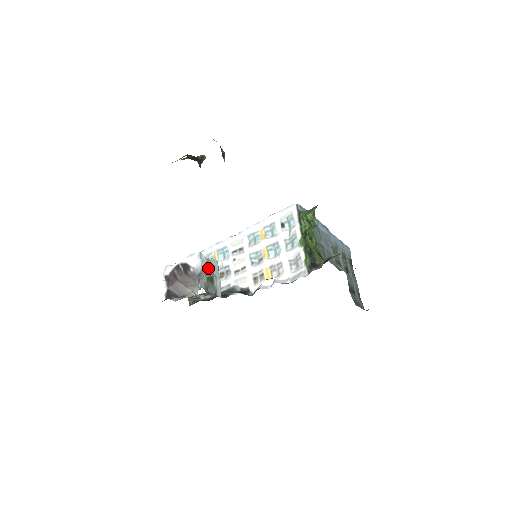
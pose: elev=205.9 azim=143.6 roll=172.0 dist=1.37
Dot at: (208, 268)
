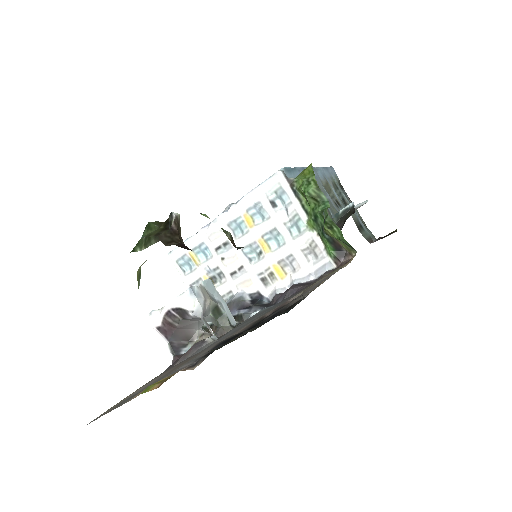
Dot at: (208, 300)
